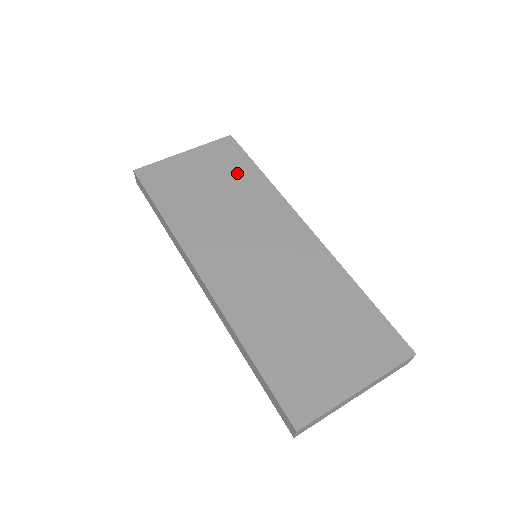
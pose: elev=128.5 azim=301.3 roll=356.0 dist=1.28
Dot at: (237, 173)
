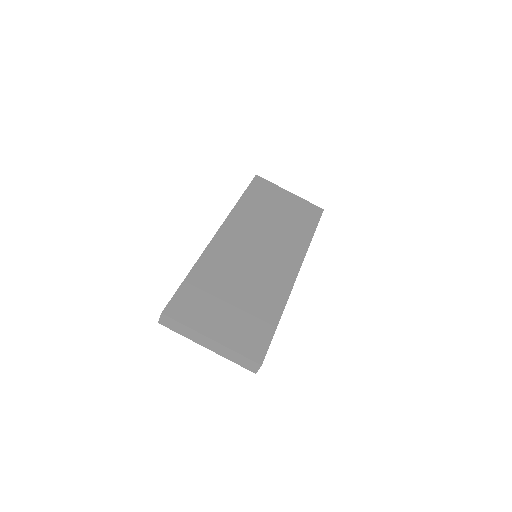
Dot at: (301, 222)
